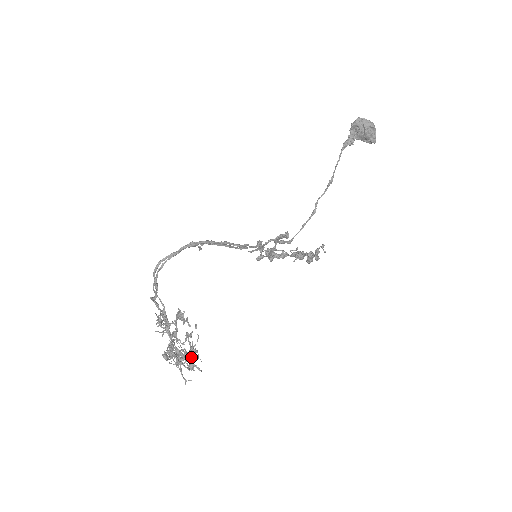
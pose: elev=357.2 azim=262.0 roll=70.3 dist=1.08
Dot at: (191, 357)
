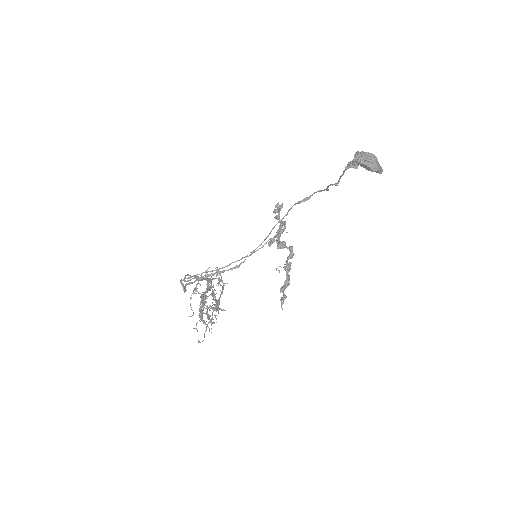
Dot at: occluded
